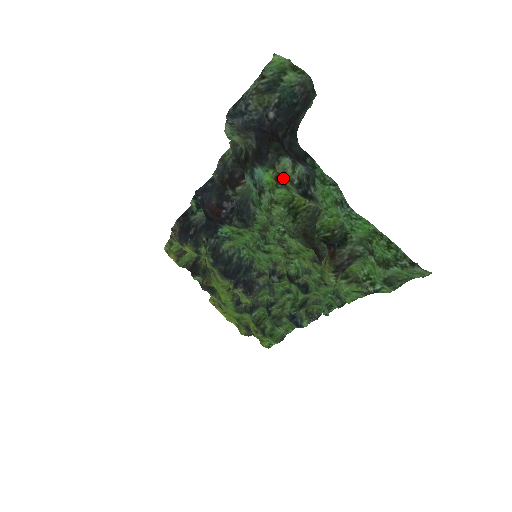
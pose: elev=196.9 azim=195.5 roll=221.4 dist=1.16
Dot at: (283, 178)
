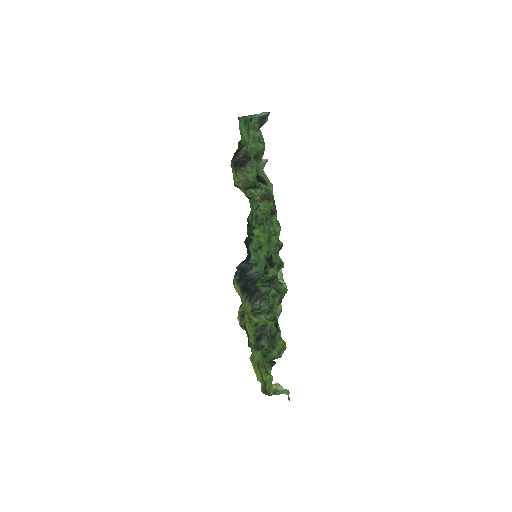
Dot at: occluded
